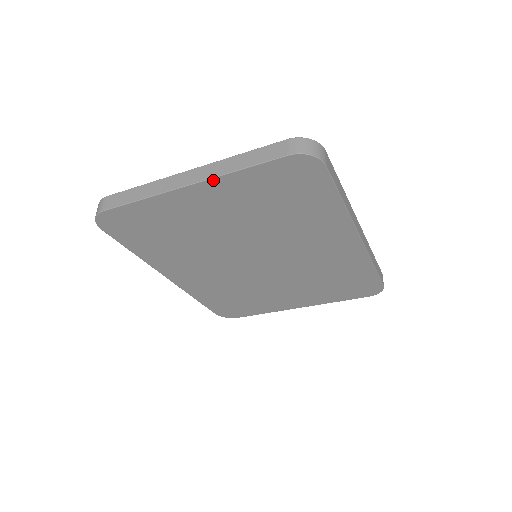
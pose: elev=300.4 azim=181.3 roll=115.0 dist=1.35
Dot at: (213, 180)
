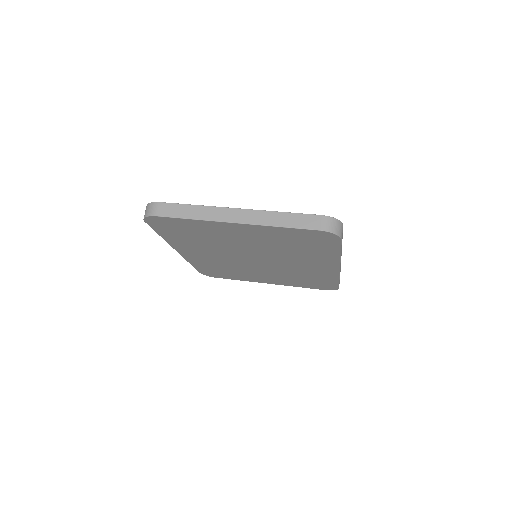
Dot at: (256, 226)
